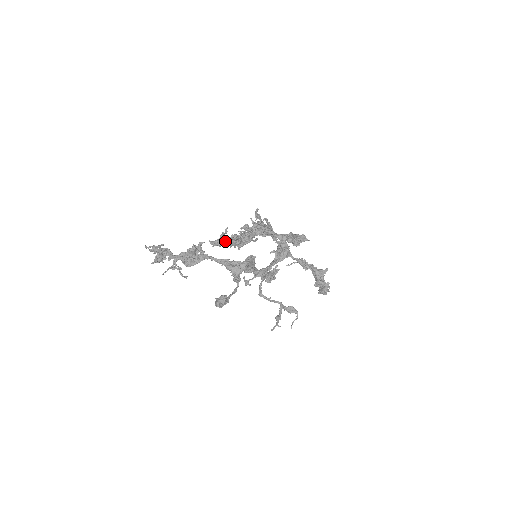
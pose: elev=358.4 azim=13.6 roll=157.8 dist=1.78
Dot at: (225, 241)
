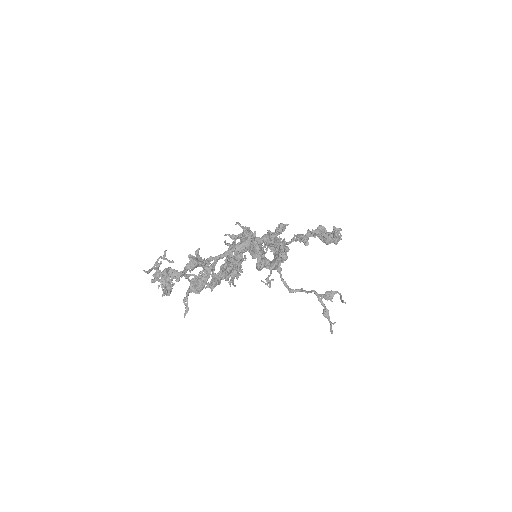
Dot at: (219, 274)
